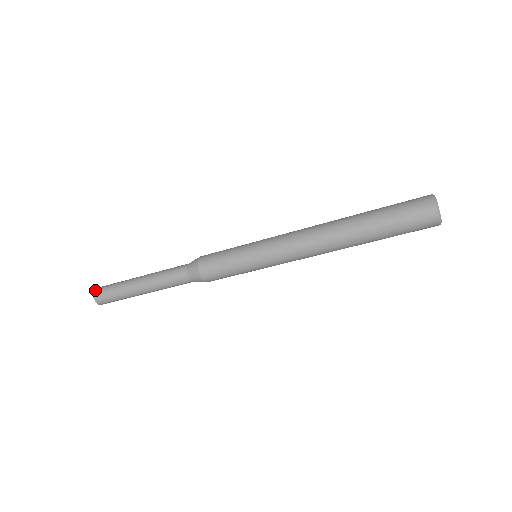
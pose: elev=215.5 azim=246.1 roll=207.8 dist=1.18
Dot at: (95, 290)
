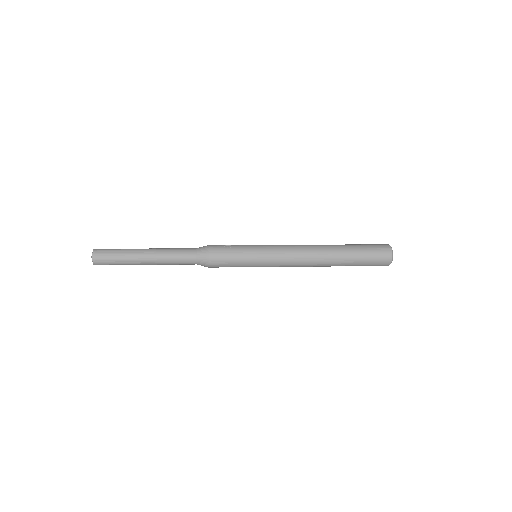
Dot at: (95, 264)
